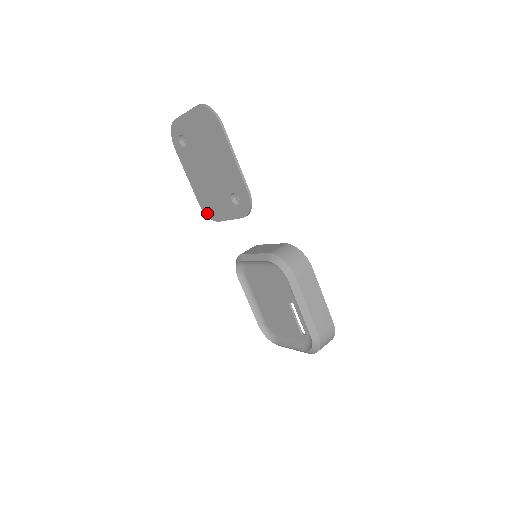
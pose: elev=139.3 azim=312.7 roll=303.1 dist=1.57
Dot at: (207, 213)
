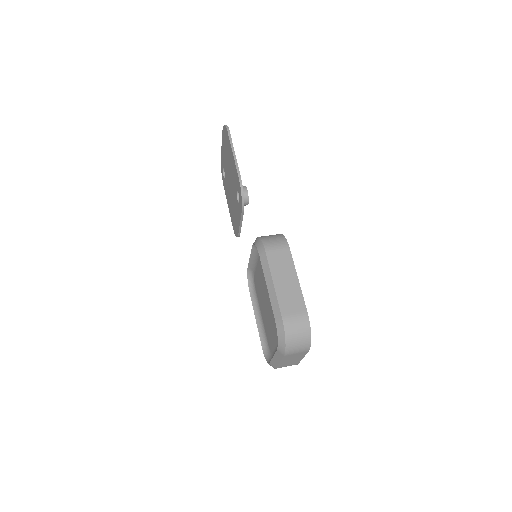
Dot at: (235, 233)
